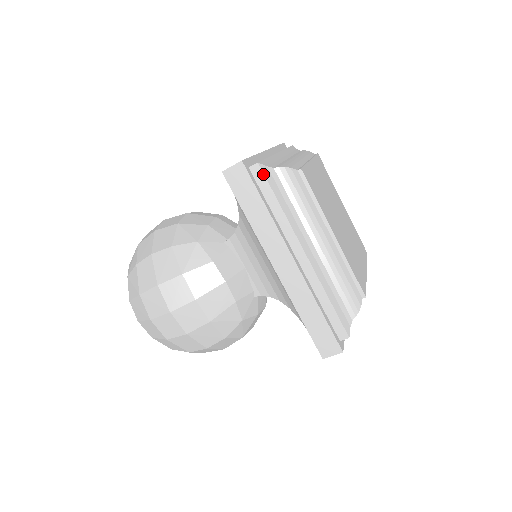
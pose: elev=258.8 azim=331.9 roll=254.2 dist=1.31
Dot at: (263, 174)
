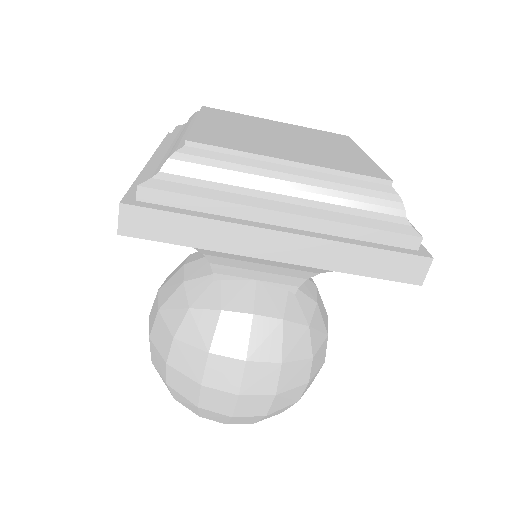
Dot at: (155, 190)
